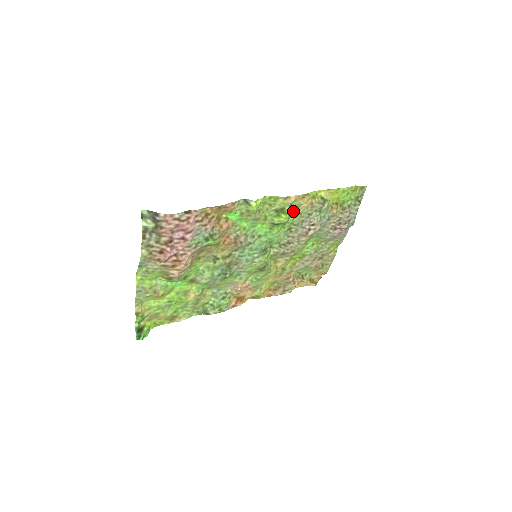
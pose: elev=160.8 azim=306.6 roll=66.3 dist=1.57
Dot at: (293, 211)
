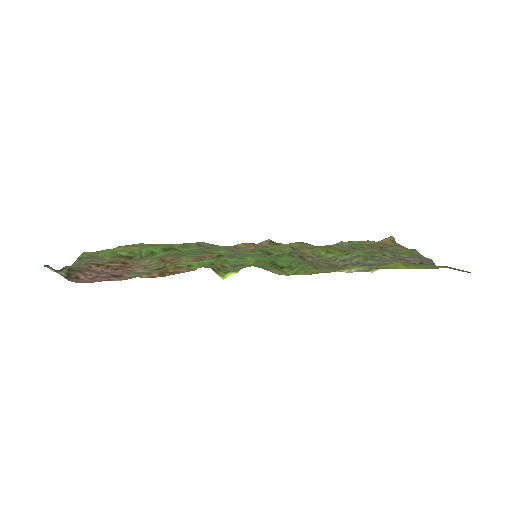
Dot at: occluded
